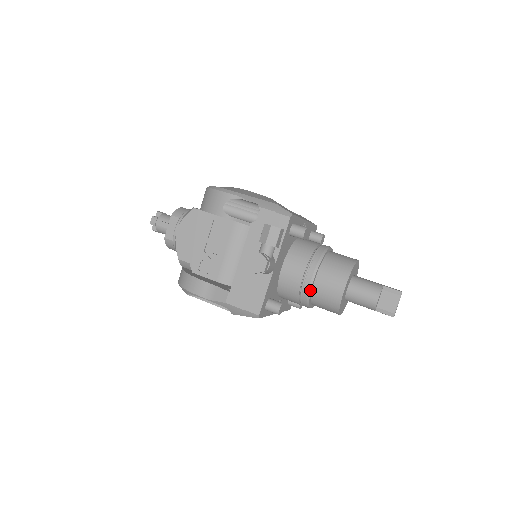
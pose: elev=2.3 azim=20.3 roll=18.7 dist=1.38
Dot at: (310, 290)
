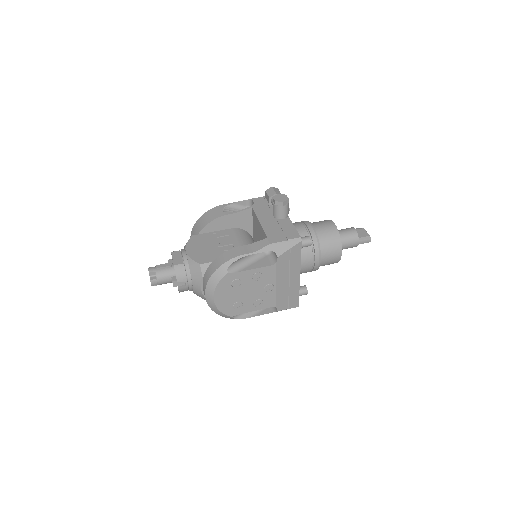
Dot at: (315, 232)
